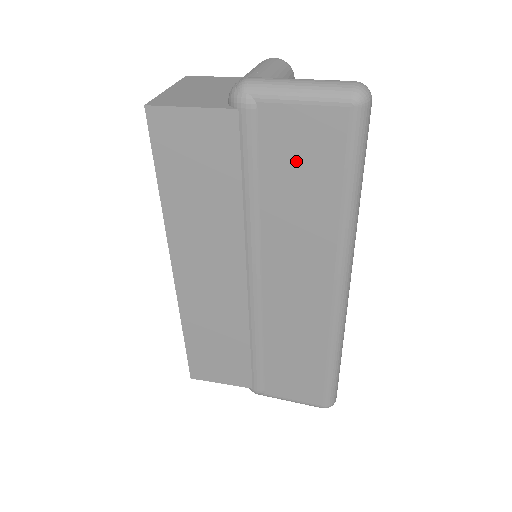
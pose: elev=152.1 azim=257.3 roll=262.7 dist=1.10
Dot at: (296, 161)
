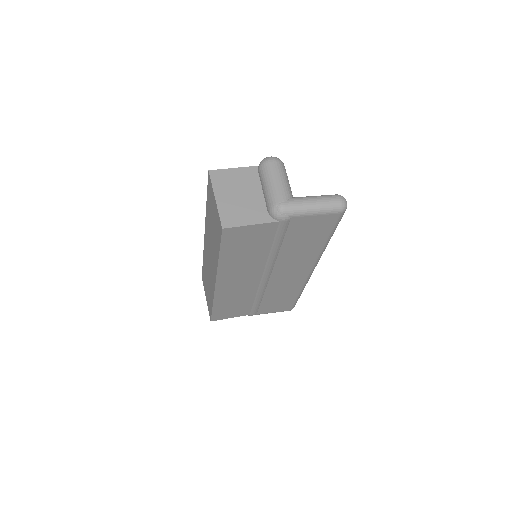
Dot at: (305, 233)
